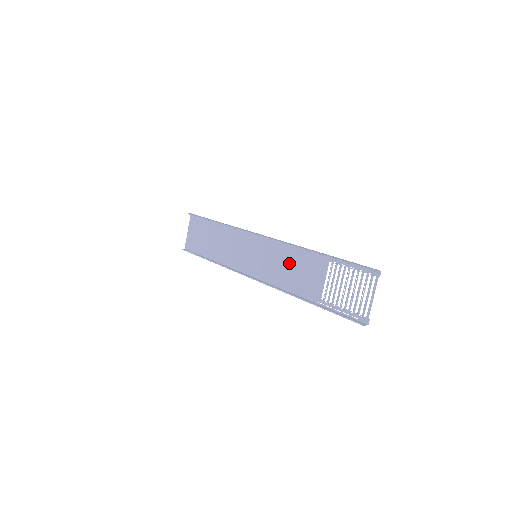
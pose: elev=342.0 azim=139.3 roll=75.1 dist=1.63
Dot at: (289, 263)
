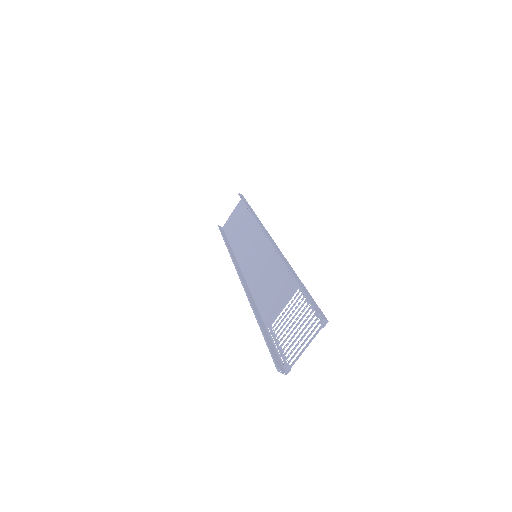
Dot at: (272, 275)
